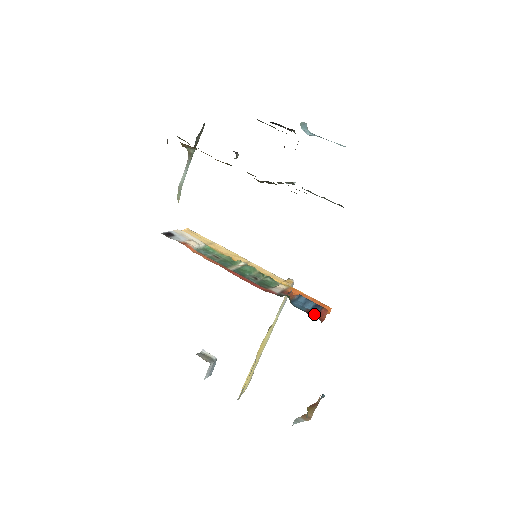
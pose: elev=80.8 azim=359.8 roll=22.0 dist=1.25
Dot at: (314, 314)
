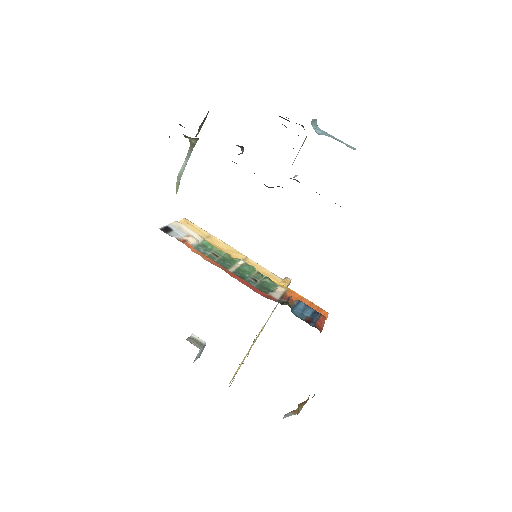
Dot at: (313, 323)
